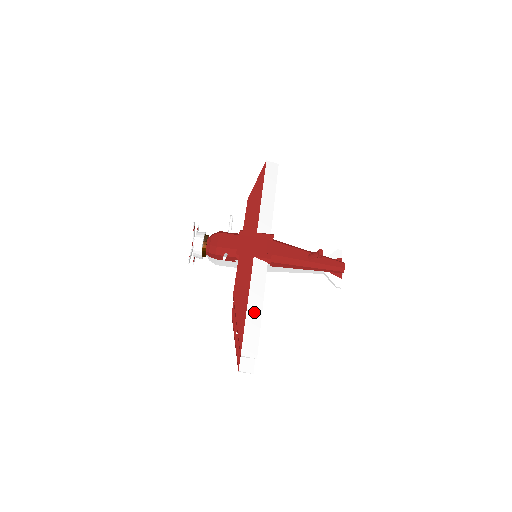
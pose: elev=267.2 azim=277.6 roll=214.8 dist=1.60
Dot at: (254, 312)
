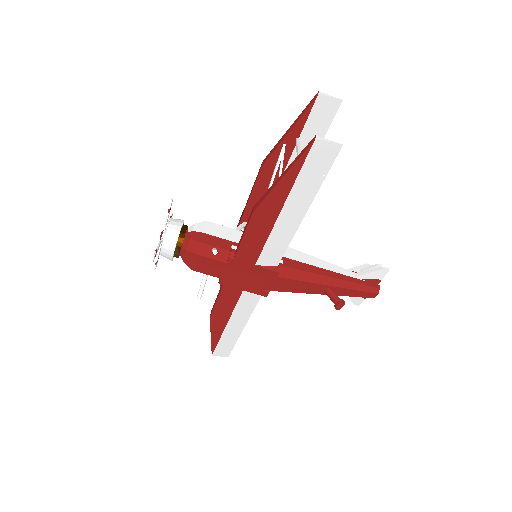
Dot at: (232, 332)
